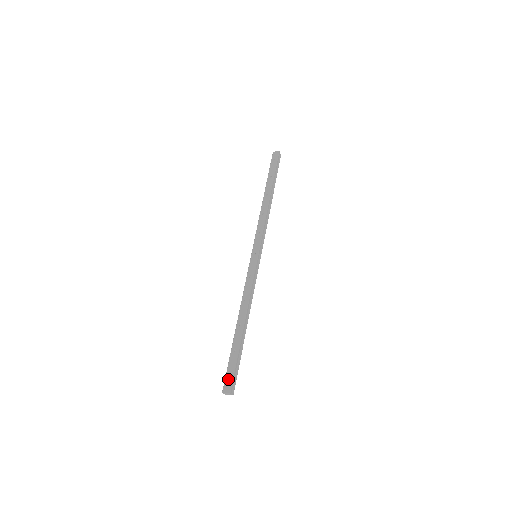
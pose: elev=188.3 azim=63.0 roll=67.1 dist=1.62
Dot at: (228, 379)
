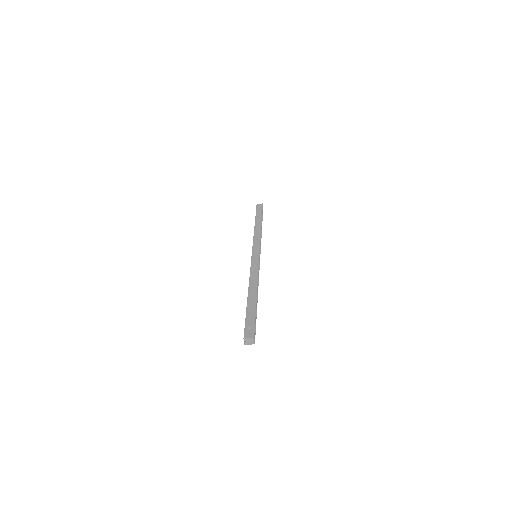
Dot at: (248, 329)
